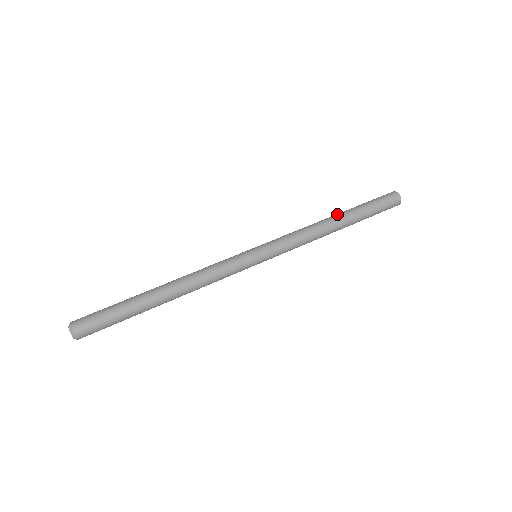
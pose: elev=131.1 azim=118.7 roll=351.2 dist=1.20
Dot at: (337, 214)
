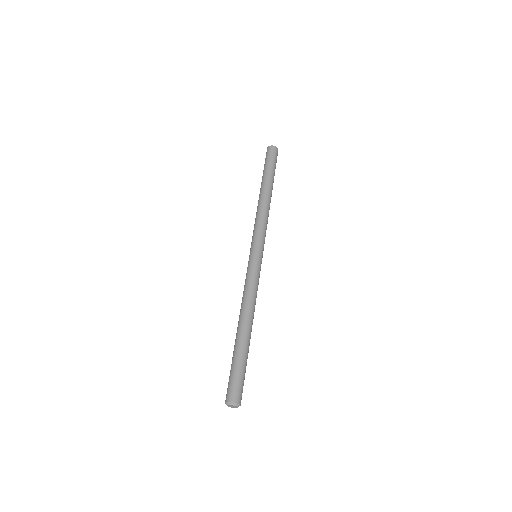
Dot at: (264, 188)
